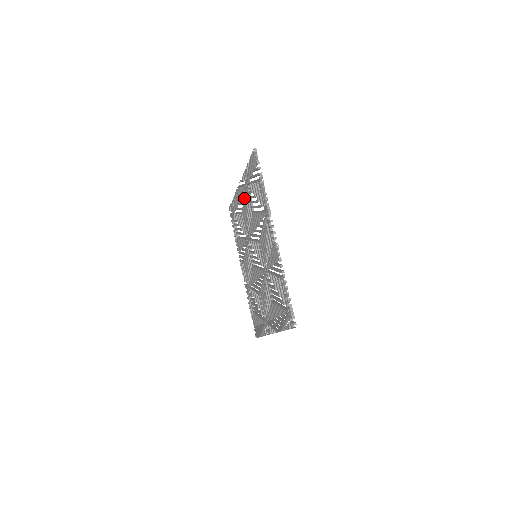
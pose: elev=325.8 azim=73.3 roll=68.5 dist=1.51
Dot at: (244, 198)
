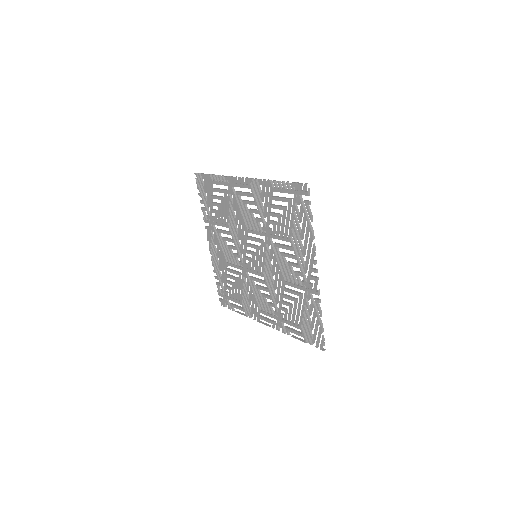
Dot at: (217, 239)
